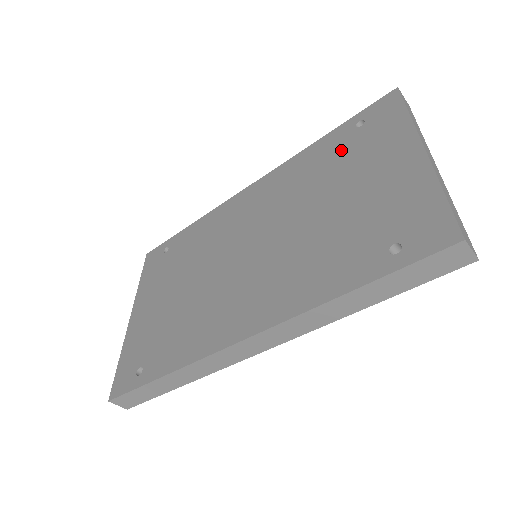
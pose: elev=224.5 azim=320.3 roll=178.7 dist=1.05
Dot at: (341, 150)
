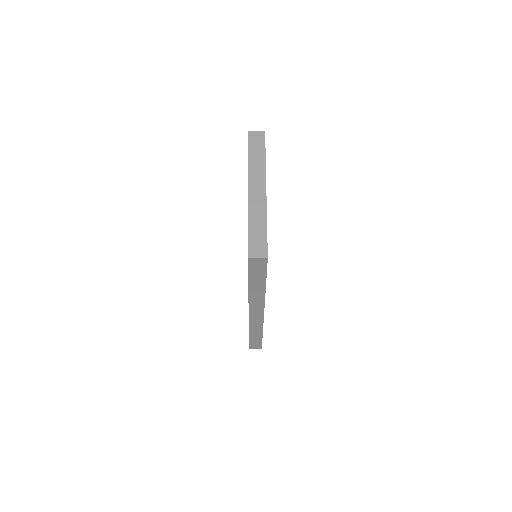
Dot at: occluded
